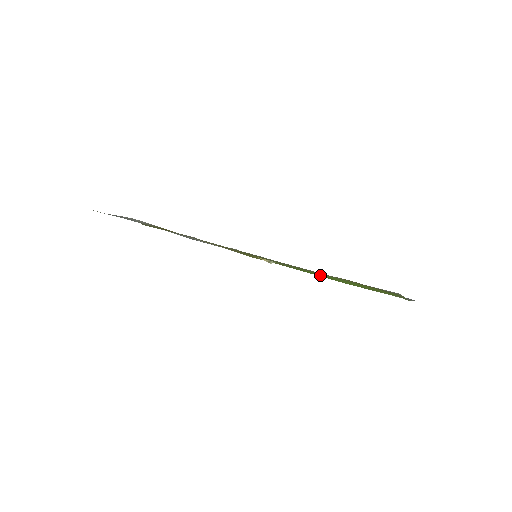
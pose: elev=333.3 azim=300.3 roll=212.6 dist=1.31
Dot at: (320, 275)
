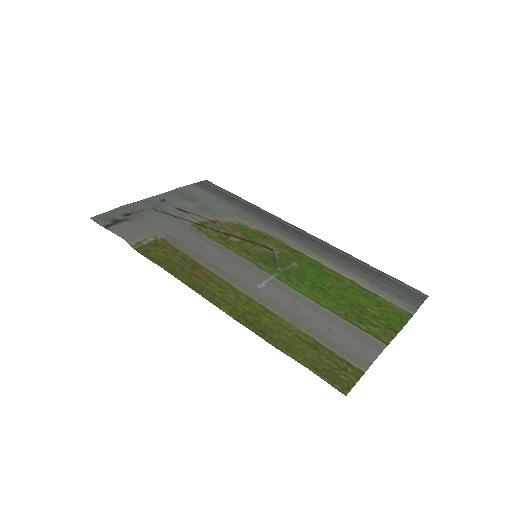
Dot at: (322, 277)
